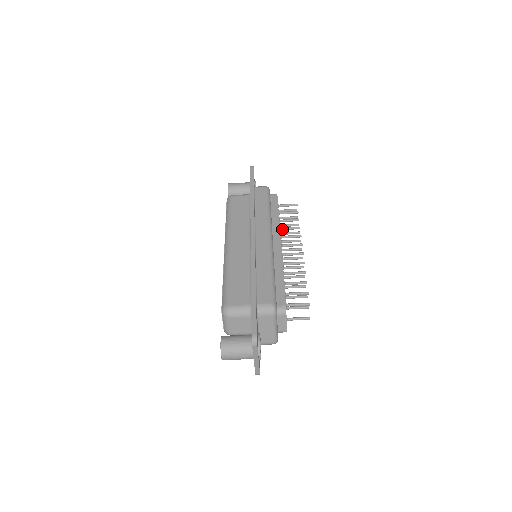
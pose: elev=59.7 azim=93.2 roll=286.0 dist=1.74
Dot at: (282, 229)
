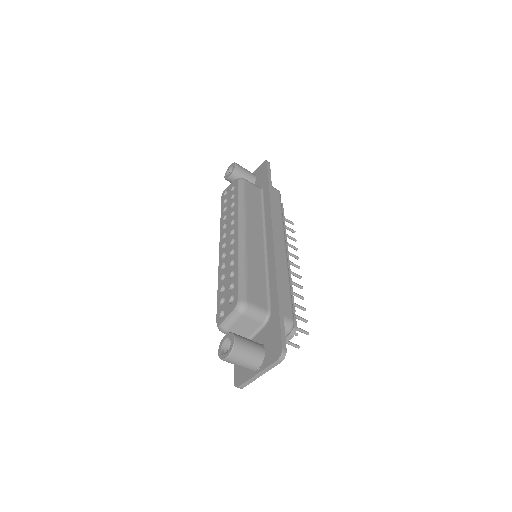
Dot at: occluded
